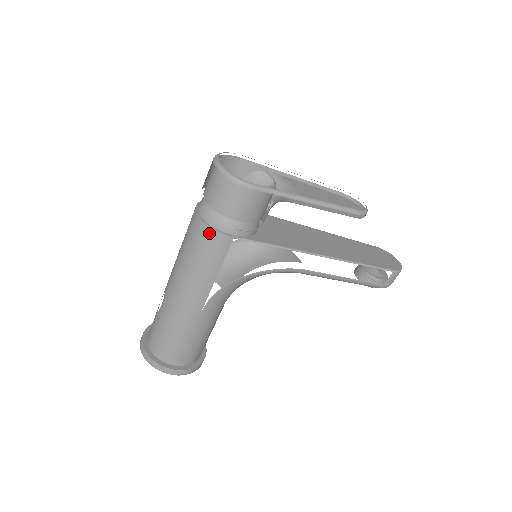
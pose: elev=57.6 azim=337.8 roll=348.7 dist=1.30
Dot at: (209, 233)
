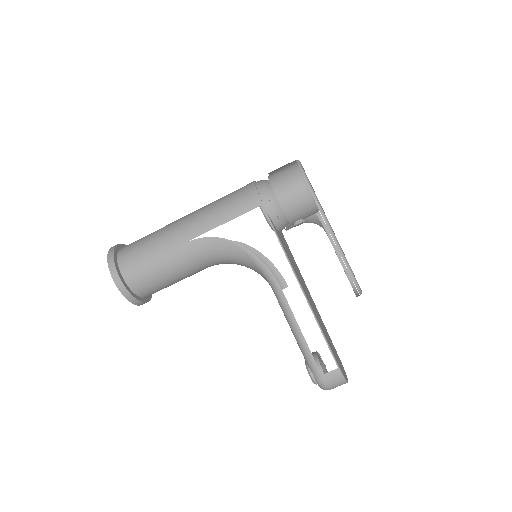
Dot at: (251, 190)
